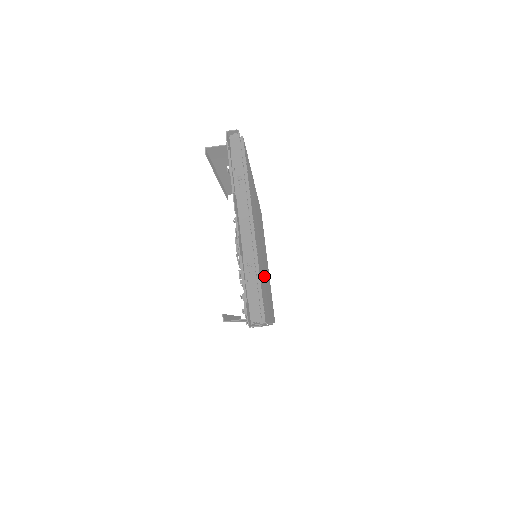
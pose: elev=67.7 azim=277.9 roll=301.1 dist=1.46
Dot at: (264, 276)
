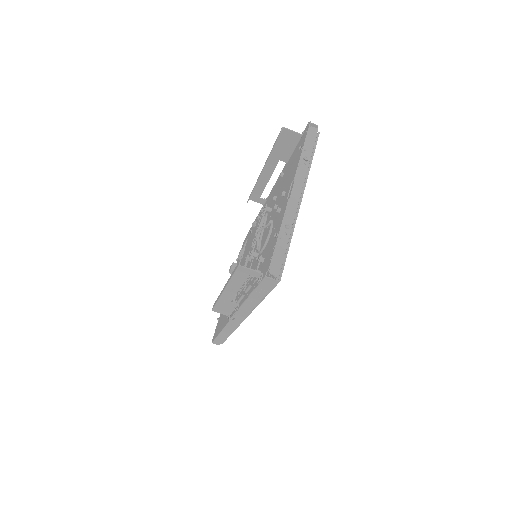
Dot at: occluded
